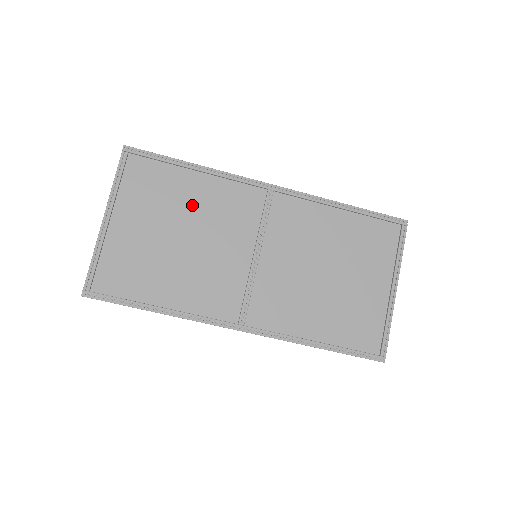
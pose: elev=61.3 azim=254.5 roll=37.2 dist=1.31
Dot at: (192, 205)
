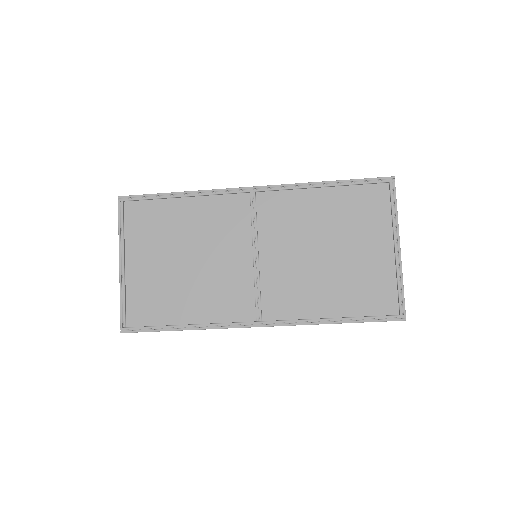
Dot at: (188, 229)
